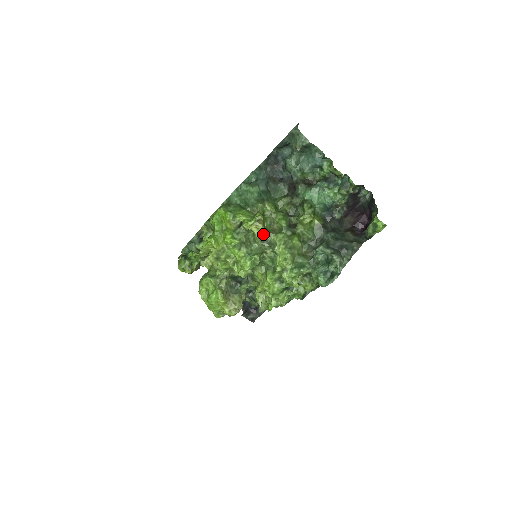
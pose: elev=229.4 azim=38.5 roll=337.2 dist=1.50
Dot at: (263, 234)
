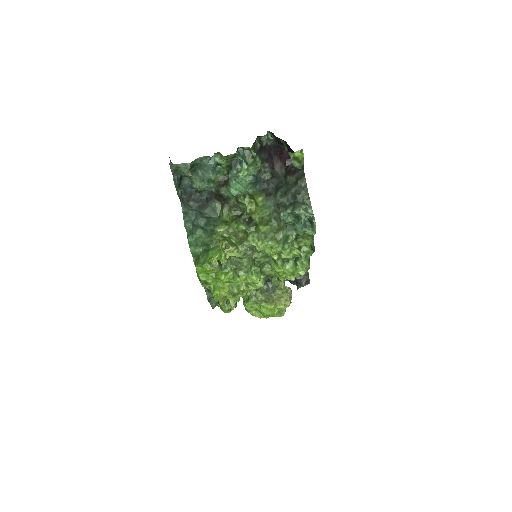
Dot at: (239, 250)
